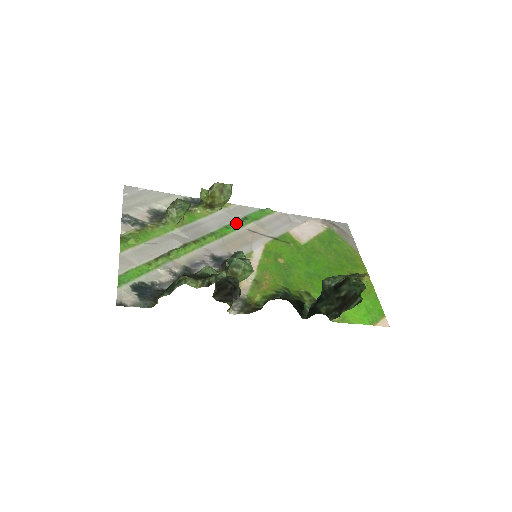
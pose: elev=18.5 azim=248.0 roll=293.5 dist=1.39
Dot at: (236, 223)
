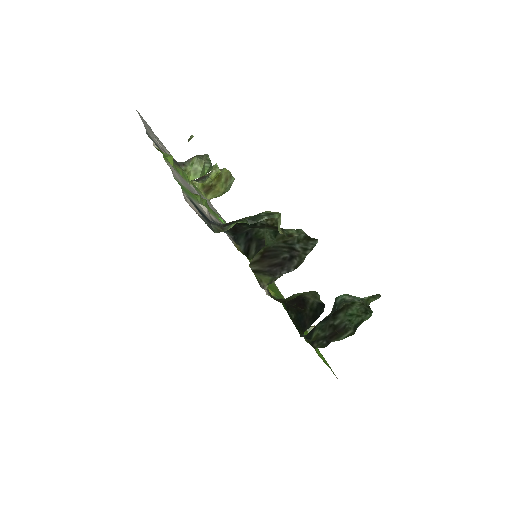
Dot at: occluded
